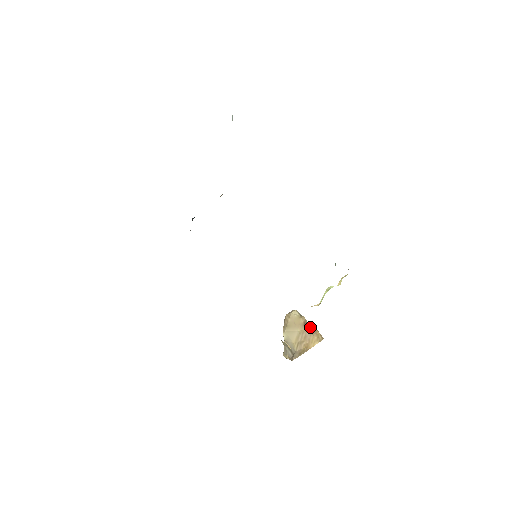
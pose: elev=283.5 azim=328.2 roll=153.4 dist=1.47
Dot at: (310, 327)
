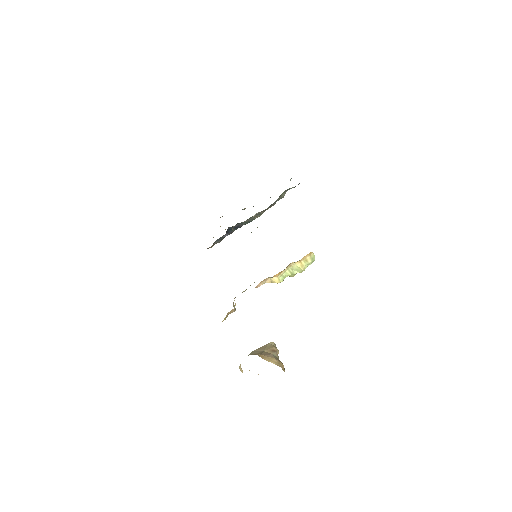
Dot at: (278, 358)
